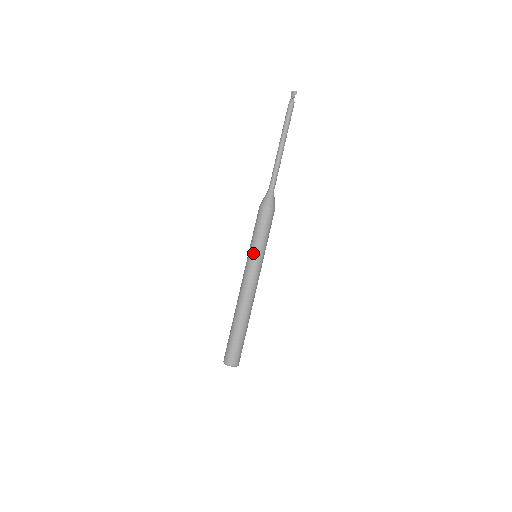
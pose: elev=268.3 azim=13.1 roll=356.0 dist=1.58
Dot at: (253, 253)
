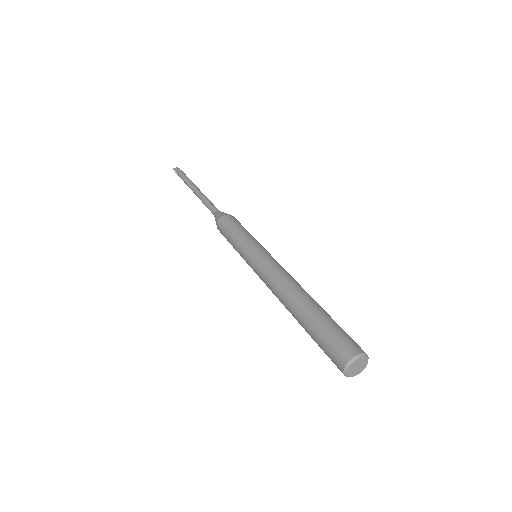
Dot at: (255, 244)
